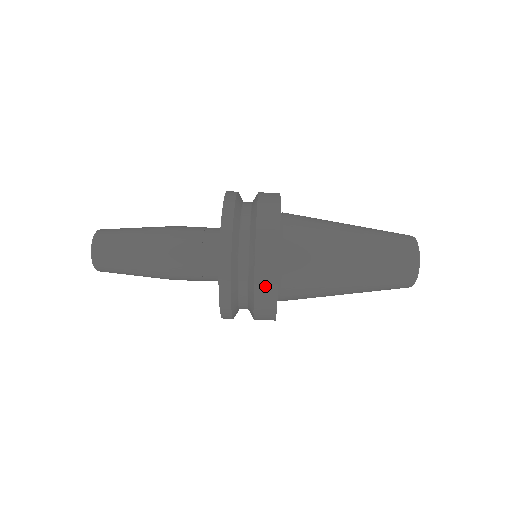
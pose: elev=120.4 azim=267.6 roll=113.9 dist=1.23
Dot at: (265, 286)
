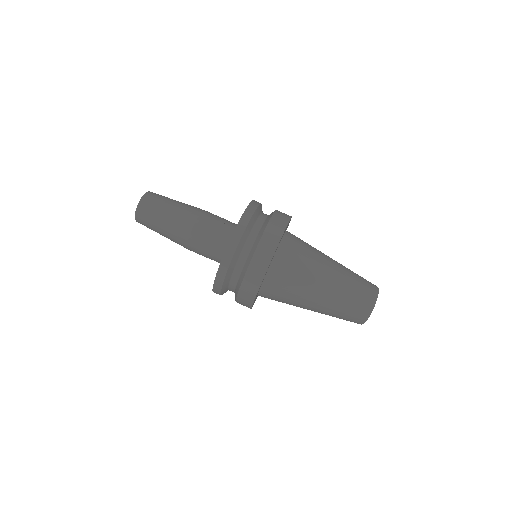
Dot at: (243, 304)
